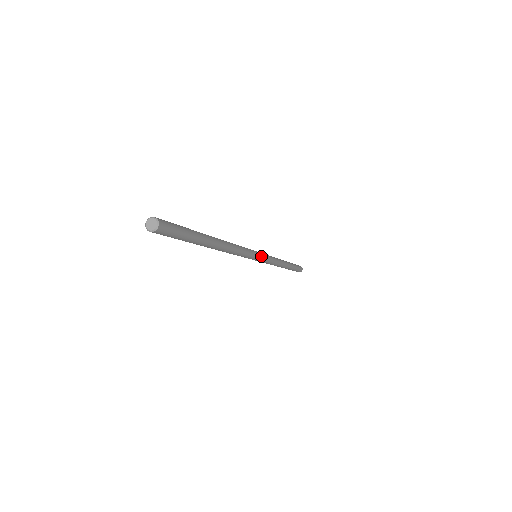
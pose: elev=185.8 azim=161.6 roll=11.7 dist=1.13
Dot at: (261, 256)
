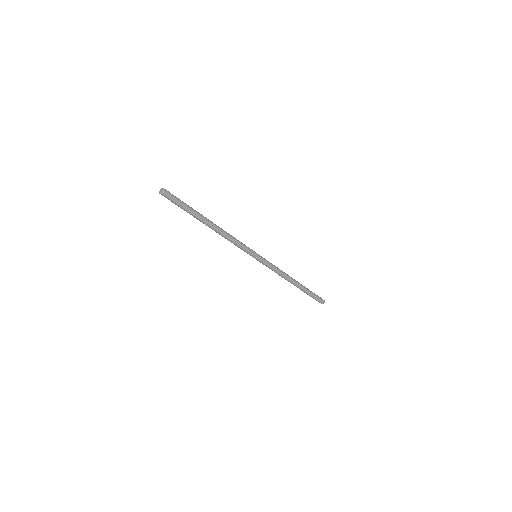
Dot at: (259, 256)
